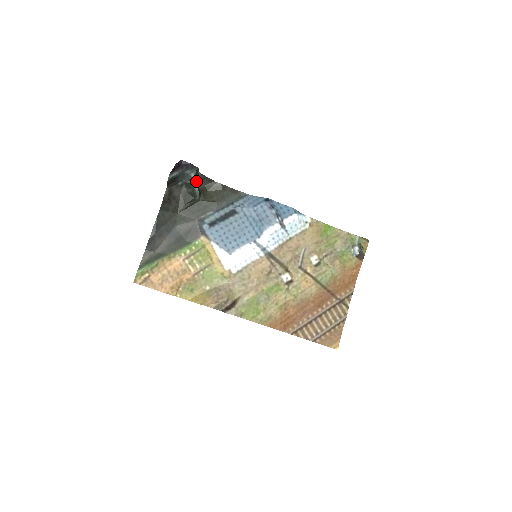
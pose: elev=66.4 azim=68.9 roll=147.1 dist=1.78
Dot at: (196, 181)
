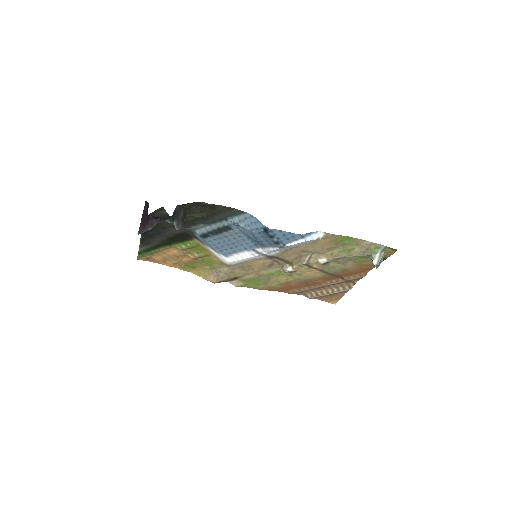
Dot at: (175, 219)
